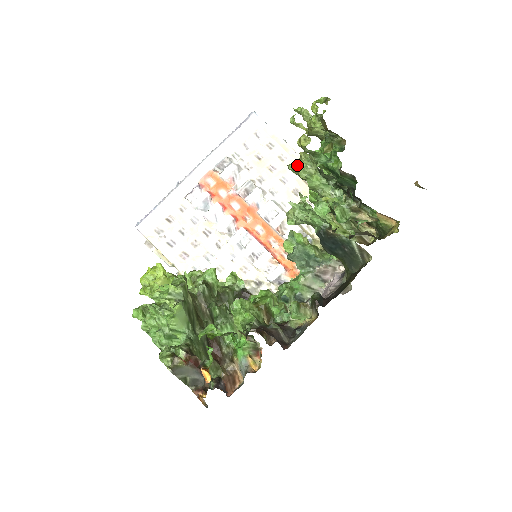
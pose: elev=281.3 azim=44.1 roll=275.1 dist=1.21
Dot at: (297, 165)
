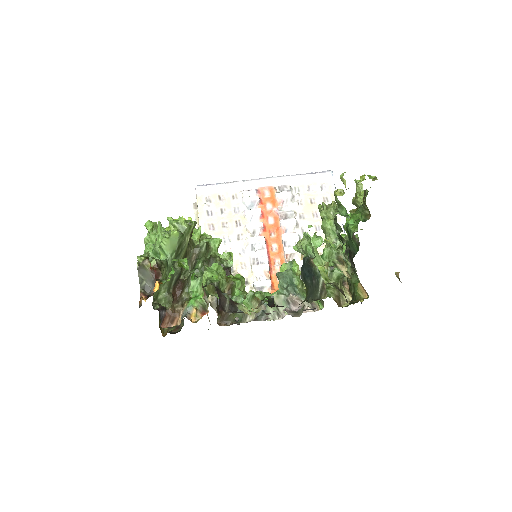
Dot at: (324, 205)
